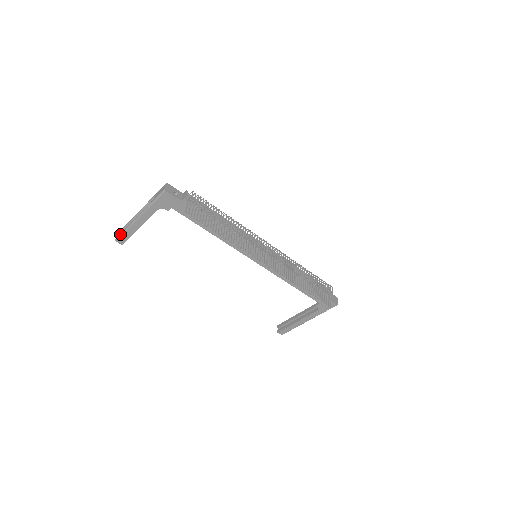
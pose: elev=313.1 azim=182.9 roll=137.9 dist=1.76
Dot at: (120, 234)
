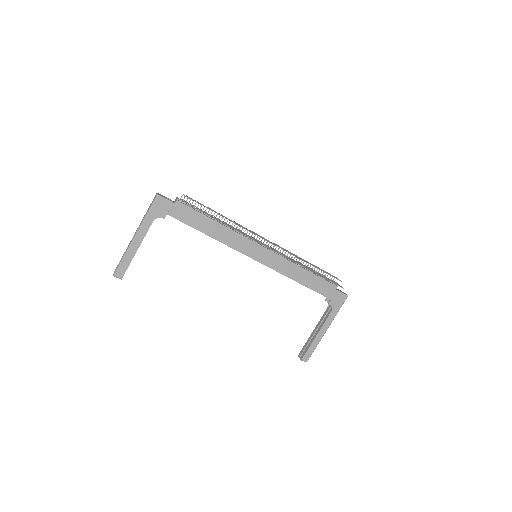
Dot at: (118, 265)
